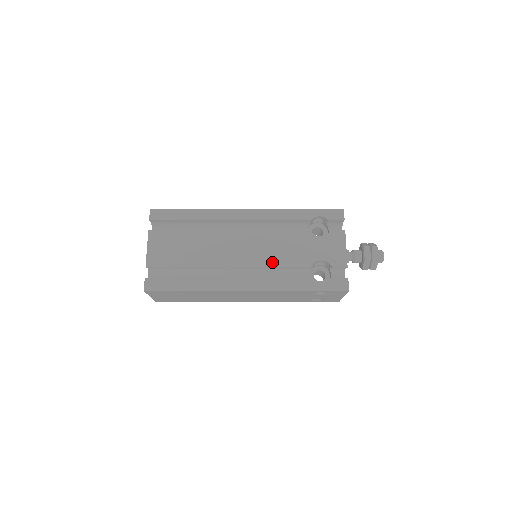
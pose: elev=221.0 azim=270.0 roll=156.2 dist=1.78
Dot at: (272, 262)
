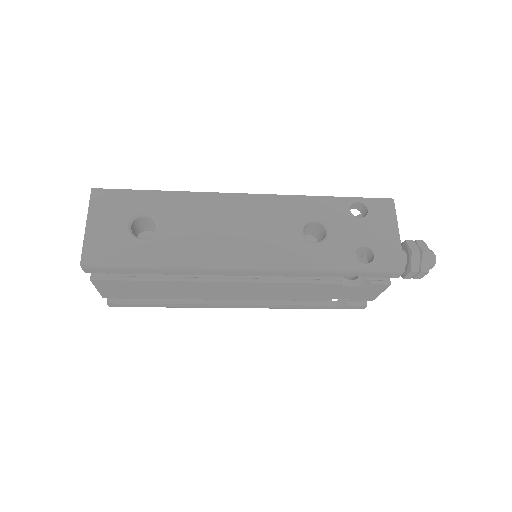
Dot at: (276, 299)
